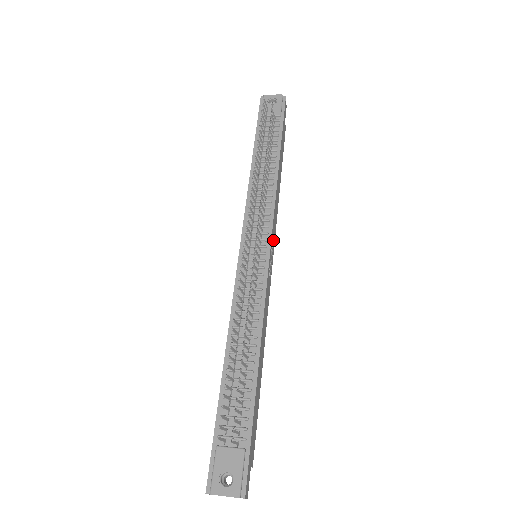
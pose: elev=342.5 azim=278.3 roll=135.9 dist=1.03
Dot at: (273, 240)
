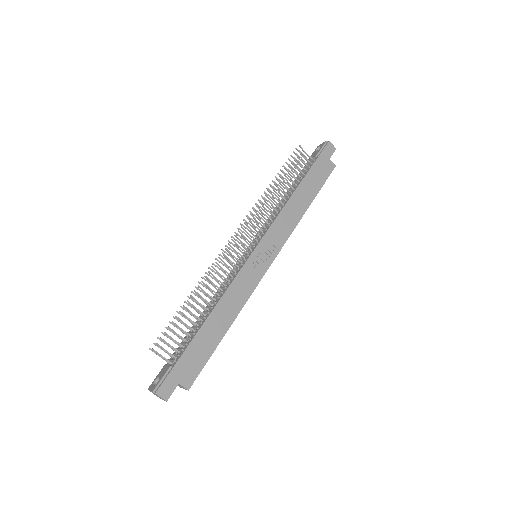
Dot at: (273, 244)
